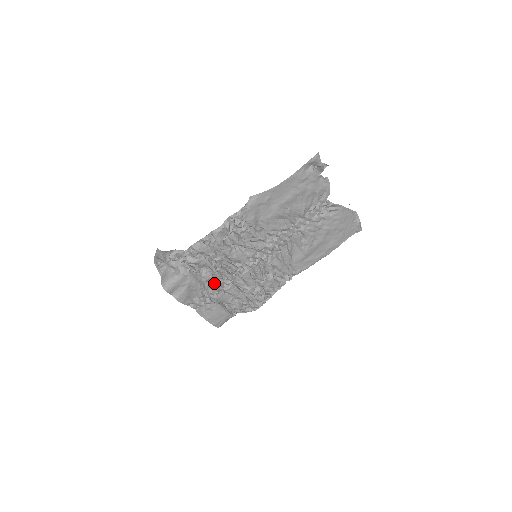
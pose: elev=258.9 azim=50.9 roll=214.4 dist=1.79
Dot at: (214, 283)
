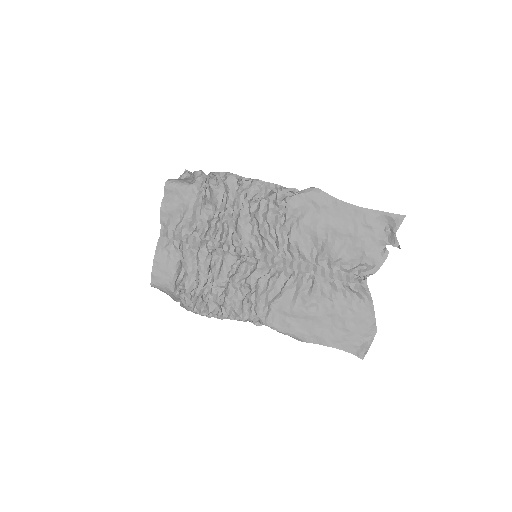
Dot at: (201, 232)
